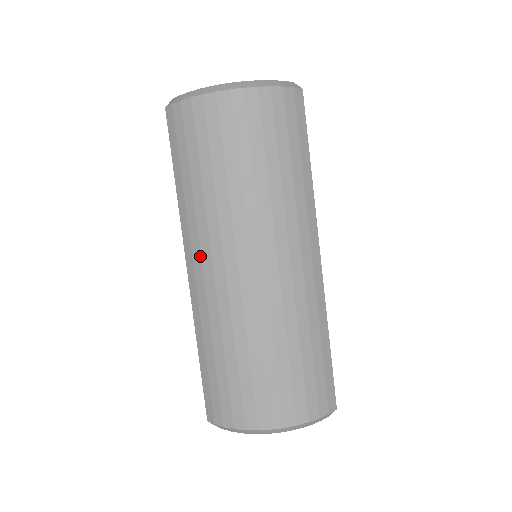
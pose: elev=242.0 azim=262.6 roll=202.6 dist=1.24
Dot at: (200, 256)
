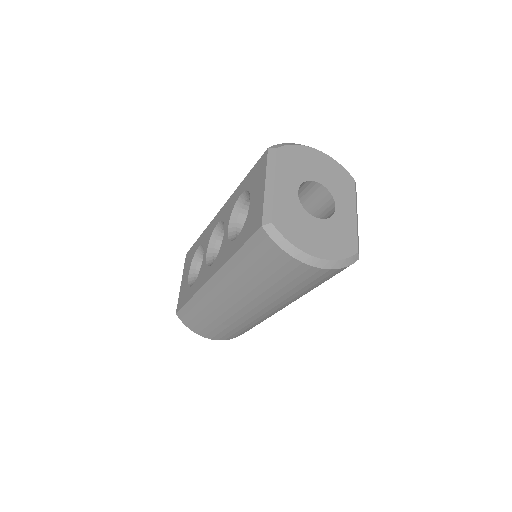
Dot at: (224, 289)
